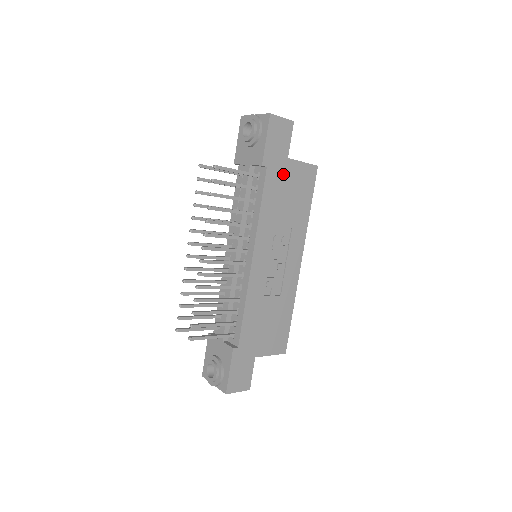
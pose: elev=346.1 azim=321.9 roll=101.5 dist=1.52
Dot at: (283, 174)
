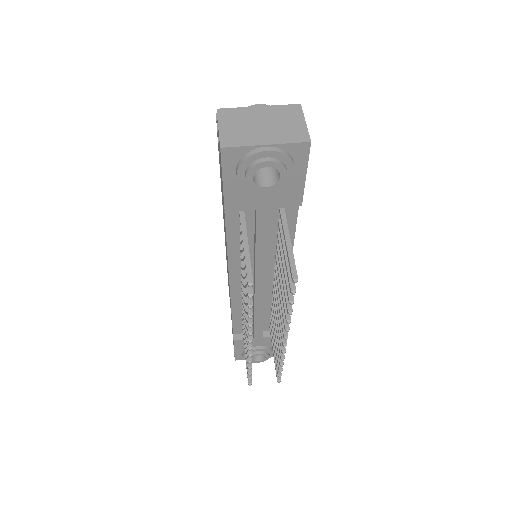
Dot at: occluded
